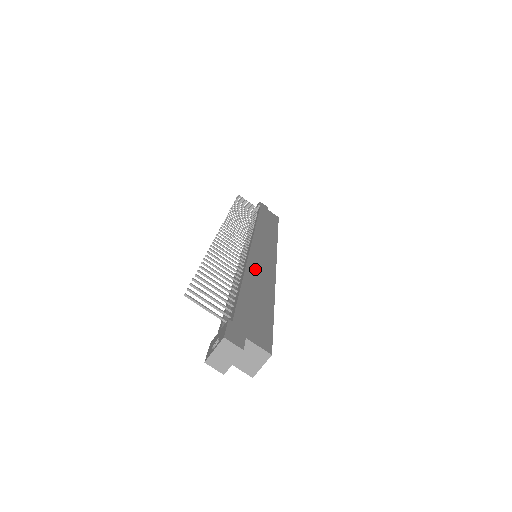
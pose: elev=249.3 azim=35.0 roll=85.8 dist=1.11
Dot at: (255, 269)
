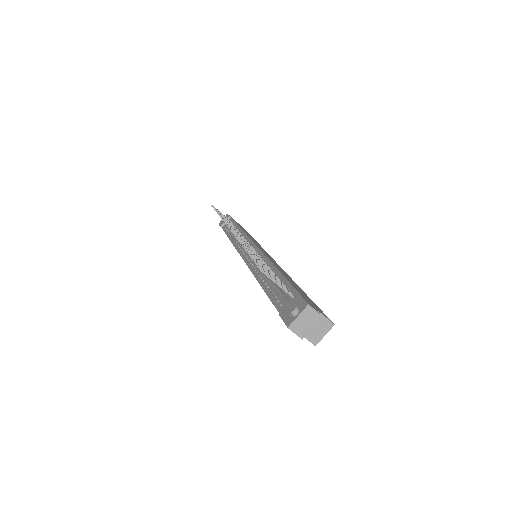
Dot at: (274, 263)
